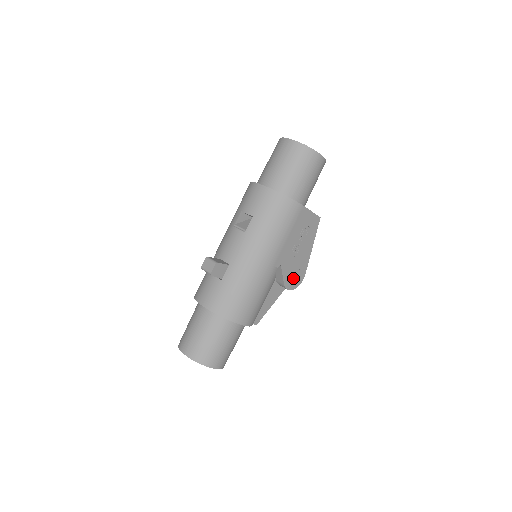
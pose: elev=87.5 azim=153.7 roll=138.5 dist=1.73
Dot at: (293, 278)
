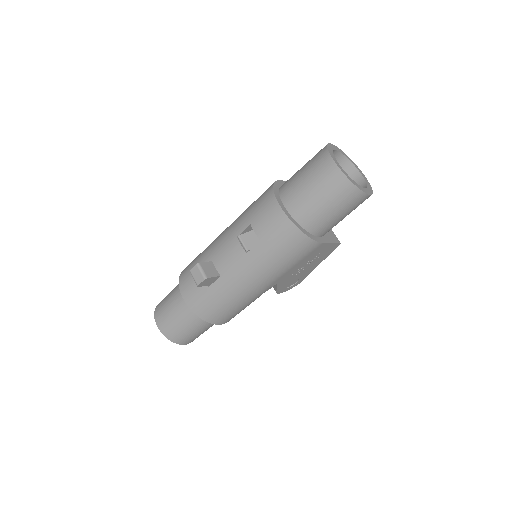
Dot at: (289, 285)
